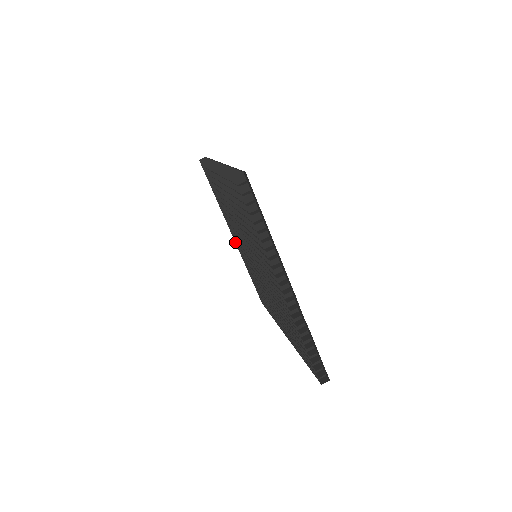
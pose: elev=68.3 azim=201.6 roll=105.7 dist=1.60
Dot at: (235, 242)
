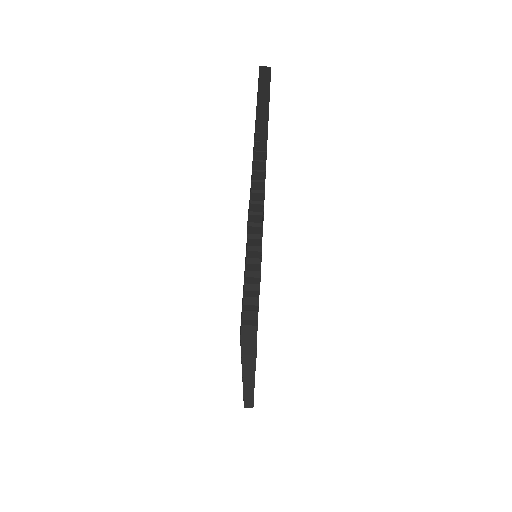
Dot at: occluded
